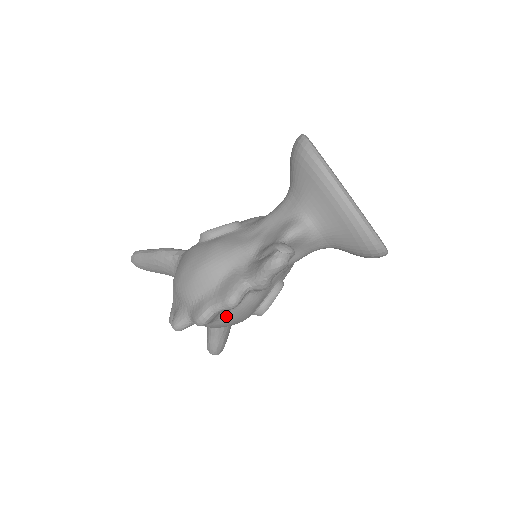
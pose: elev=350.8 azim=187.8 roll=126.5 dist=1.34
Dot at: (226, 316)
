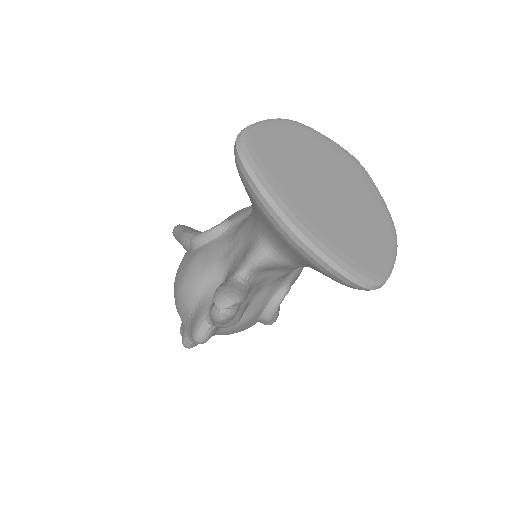
Dot at: (218, 334)
